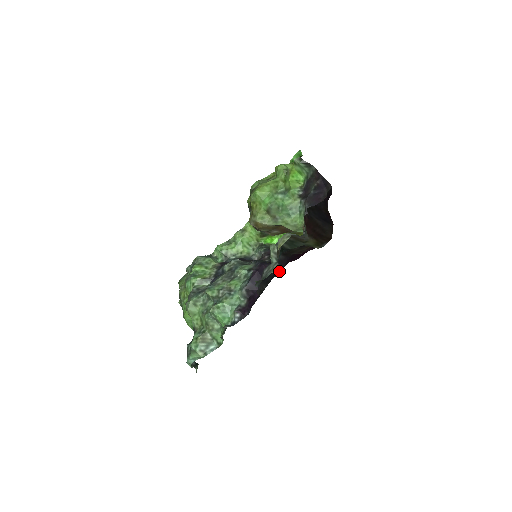
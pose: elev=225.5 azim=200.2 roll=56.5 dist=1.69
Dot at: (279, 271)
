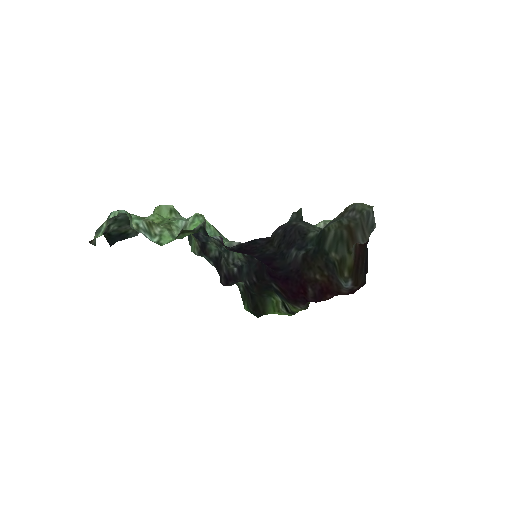
Dot at: (286, 263)
